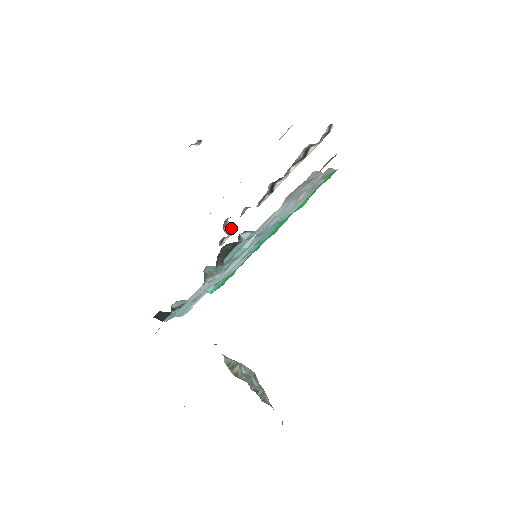
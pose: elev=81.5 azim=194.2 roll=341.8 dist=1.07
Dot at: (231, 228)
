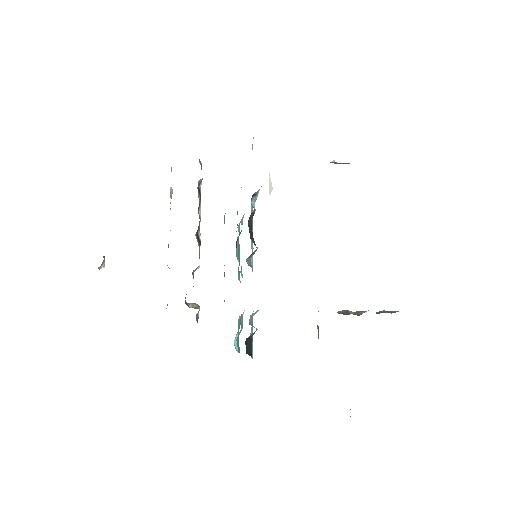
Dot at: (194, 305)
